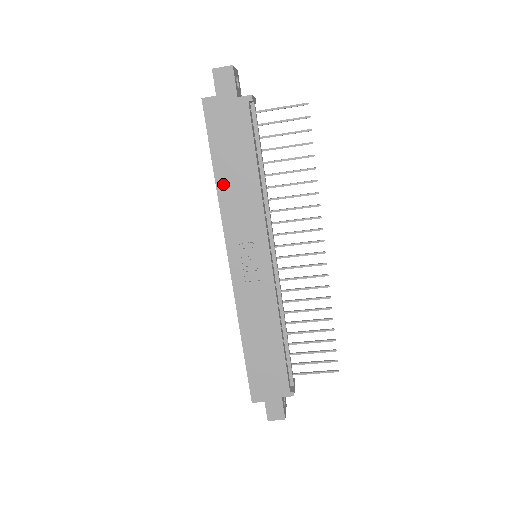
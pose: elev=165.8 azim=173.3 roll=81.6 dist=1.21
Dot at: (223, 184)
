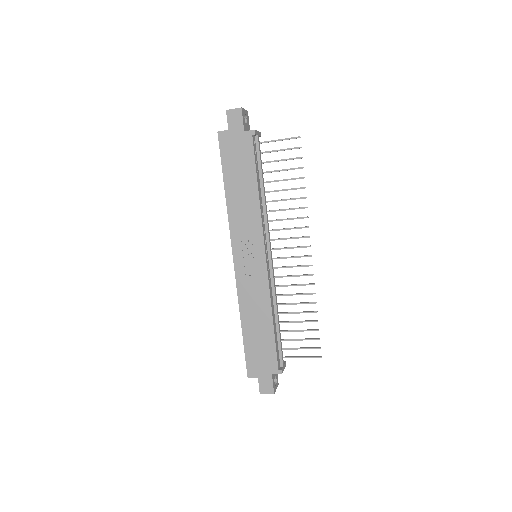
Dot at: (231, 197)
